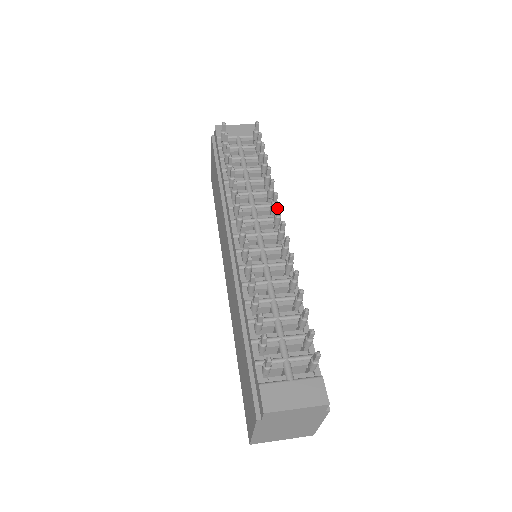
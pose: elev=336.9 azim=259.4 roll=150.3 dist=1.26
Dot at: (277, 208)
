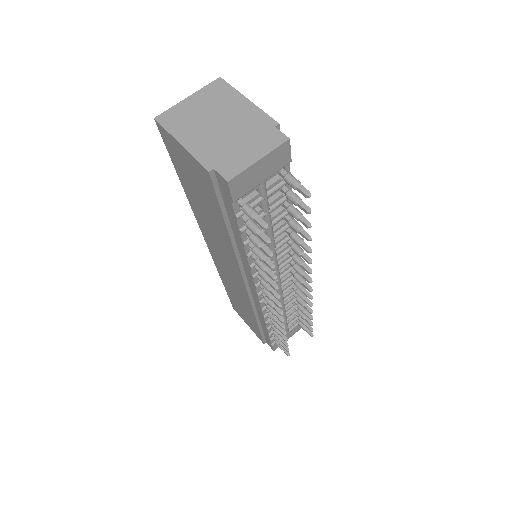
Dot at: (308, 282)
